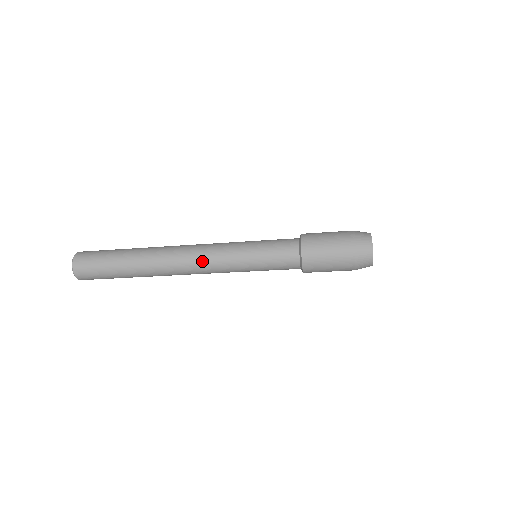
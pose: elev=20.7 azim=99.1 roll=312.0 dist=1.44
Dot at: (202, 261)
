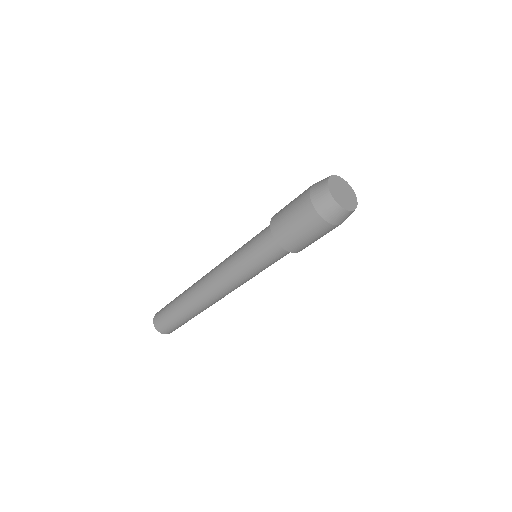
Dot at: (213, 271)
